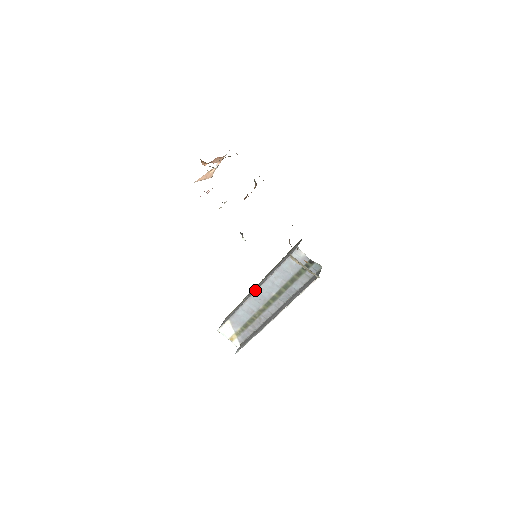
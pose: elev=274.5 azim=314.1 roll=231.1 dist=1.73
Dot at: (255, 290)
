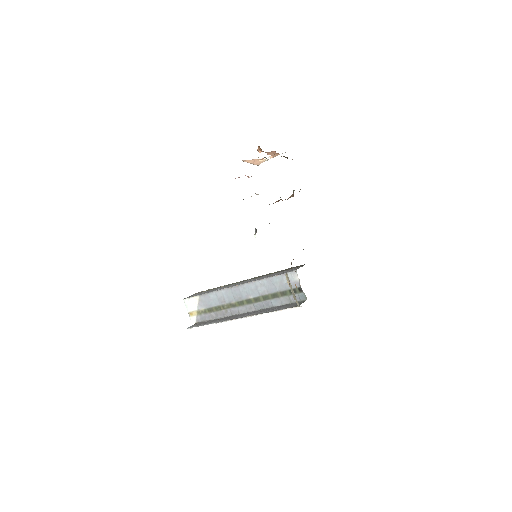
Dot at: (237, 284)
